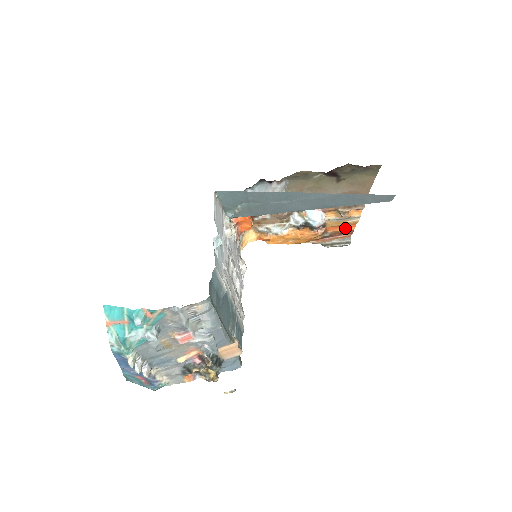
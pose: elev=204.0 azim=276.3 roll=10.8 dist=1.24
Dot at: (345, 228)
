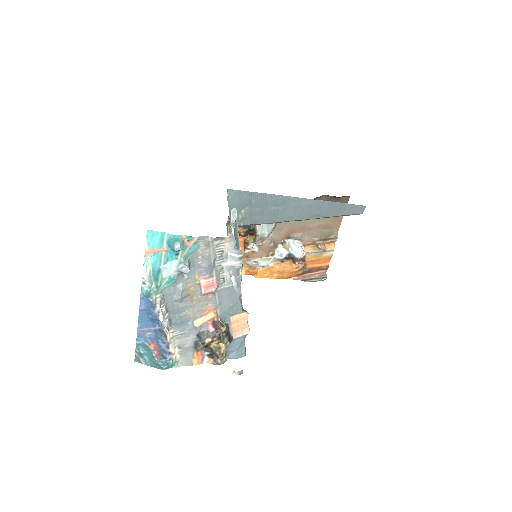
Dot at: (321, 263)
